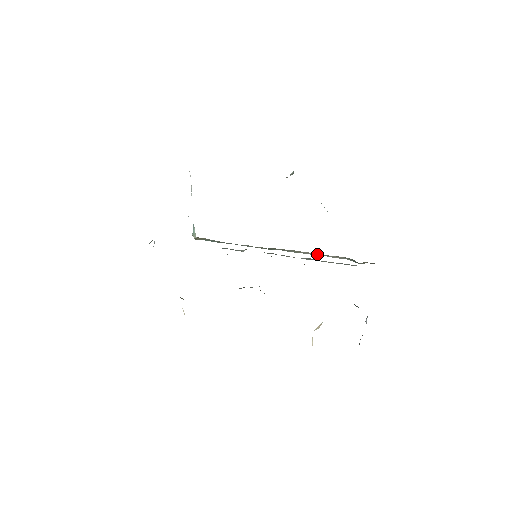
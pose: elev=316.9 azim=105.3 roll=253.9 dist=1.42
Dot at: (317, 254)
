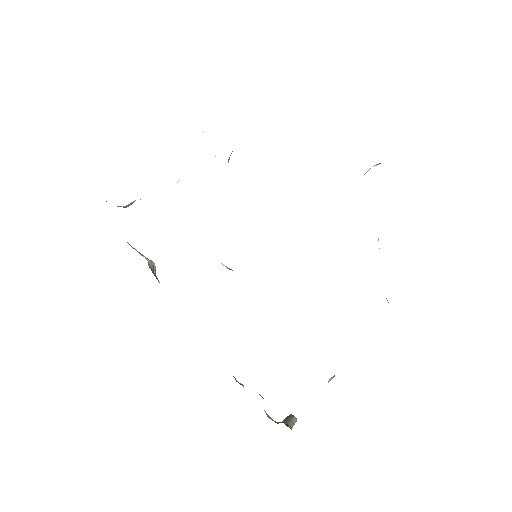
Dot at: occluded
